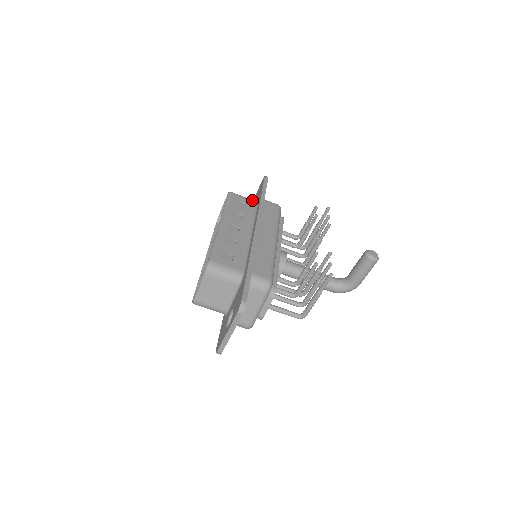
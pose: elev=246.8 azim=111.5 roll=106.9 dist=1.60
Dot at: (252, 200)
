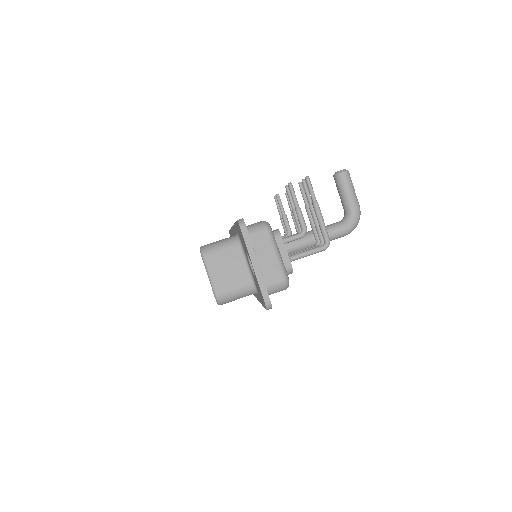
Dot at: occluded
